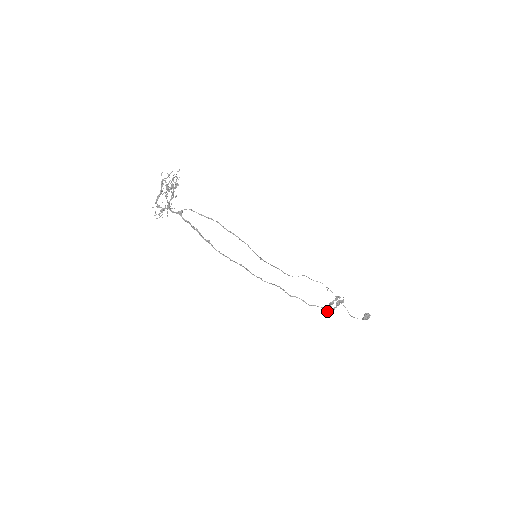
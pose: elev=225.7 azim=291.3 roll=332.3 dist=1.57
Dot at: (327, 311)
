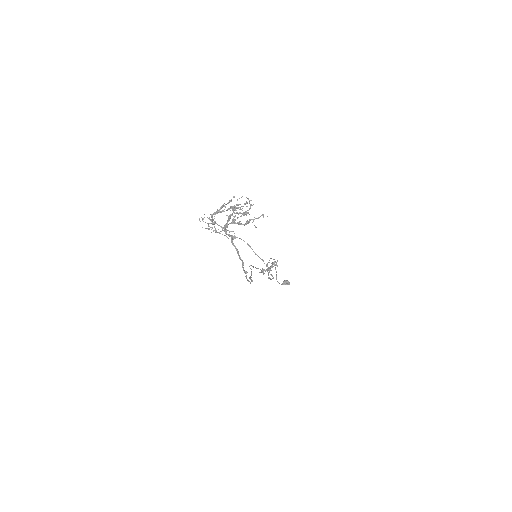
Dot at: (262, 272)
